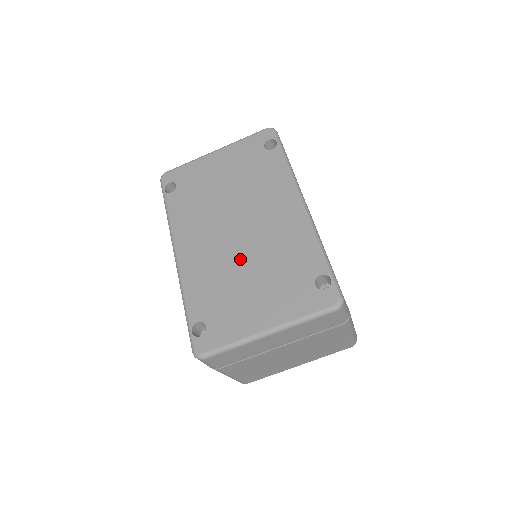
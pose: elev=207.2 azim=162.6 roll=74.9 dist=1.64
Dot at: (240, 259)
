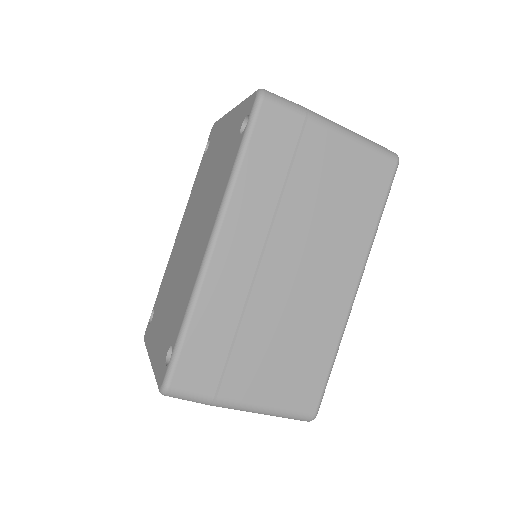
Dot at: (177, 272)
